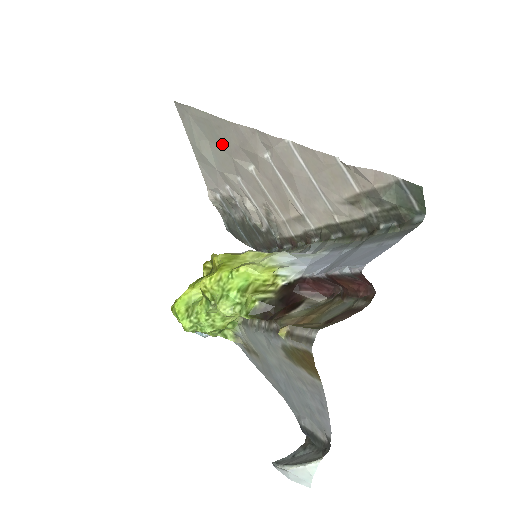
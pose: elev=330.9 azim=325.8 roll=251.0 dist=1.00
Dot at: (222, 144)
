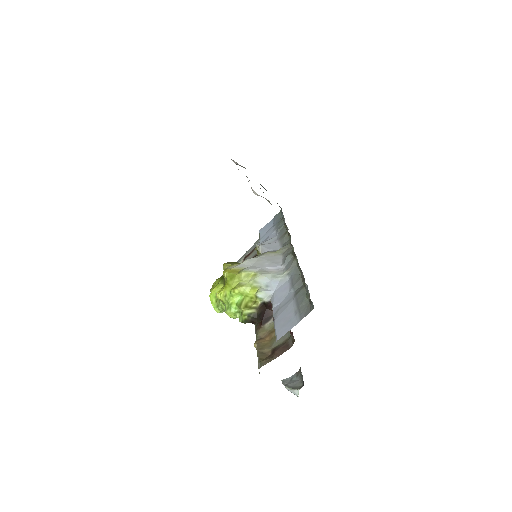
Dot at: occluded
